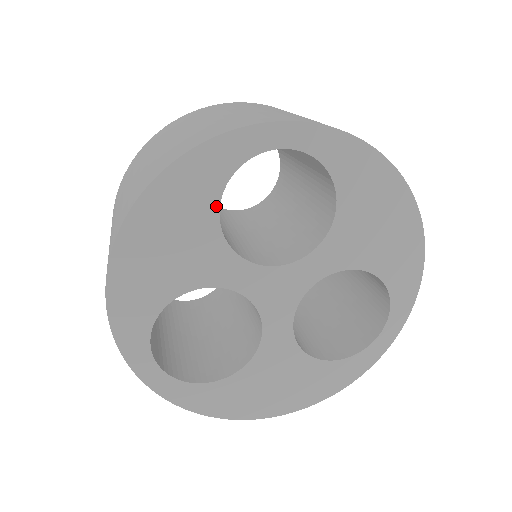
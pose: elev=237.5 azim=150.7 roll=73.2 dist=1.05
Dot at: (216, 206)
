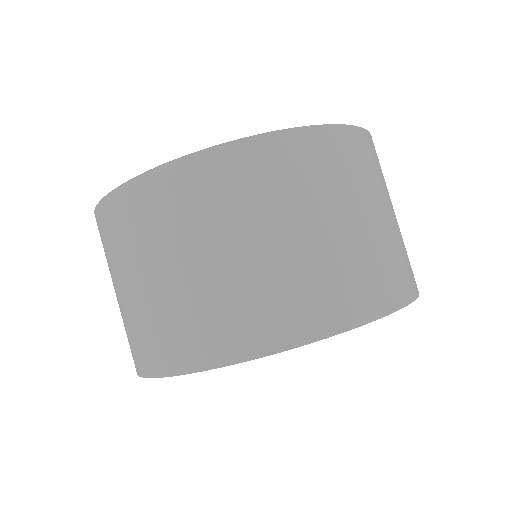
Dot at: occluded
